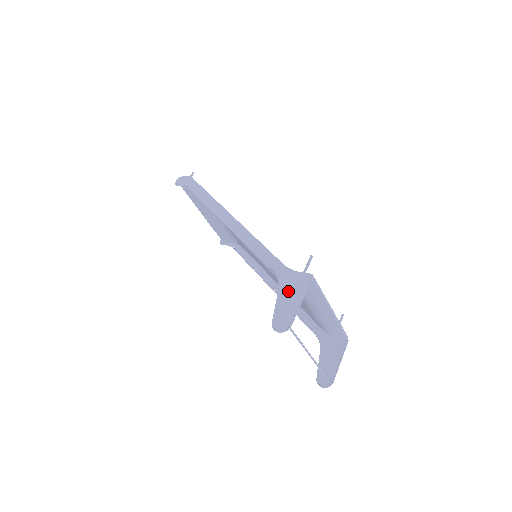
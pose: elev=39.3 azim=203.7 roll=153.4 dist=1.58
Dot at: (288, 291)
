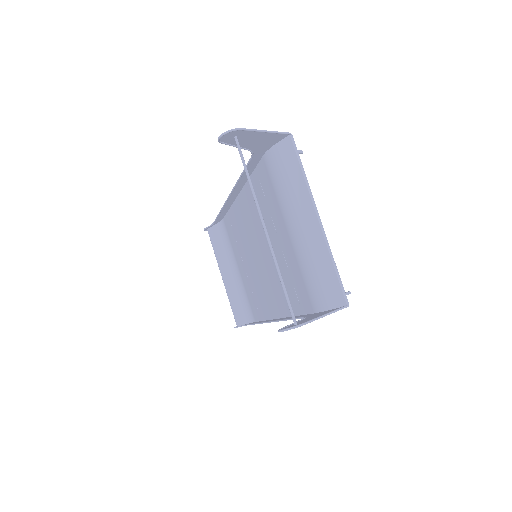
Dot at: (257, 143)
